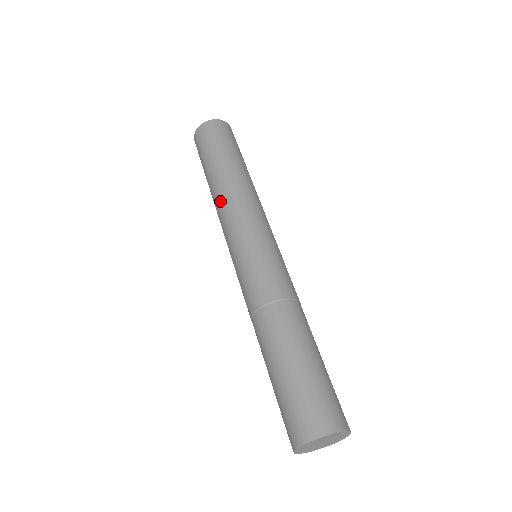
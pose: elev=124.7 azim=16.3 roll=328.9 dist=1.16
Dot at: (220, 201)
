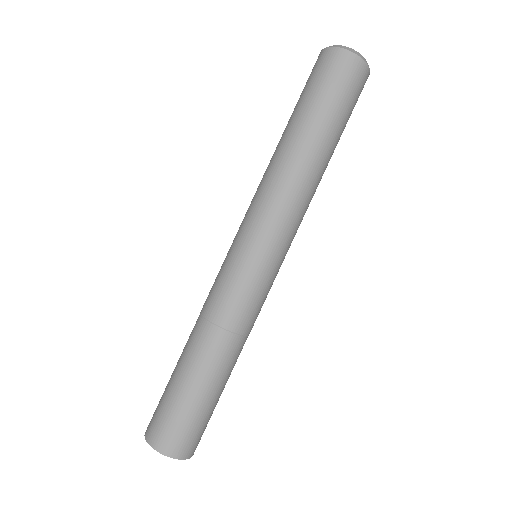
Dot at: (263, 175)
